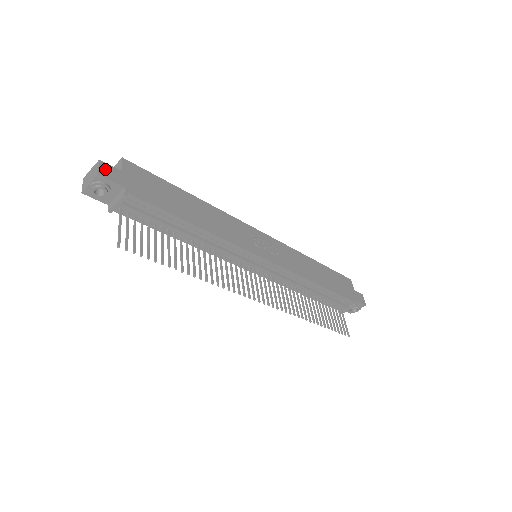
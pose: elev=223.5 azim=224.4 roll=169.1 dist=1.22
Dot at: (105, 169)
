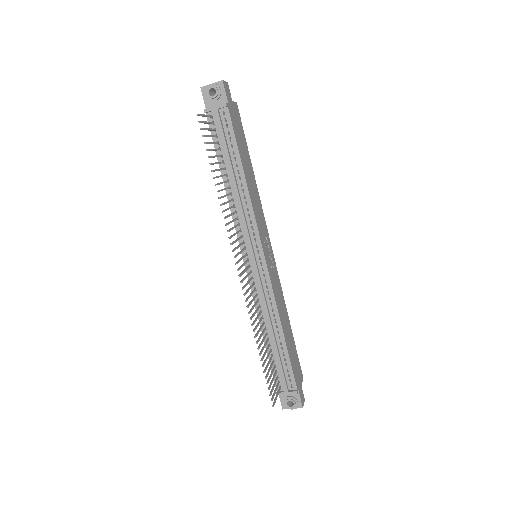
Dot at: (227, 87)
